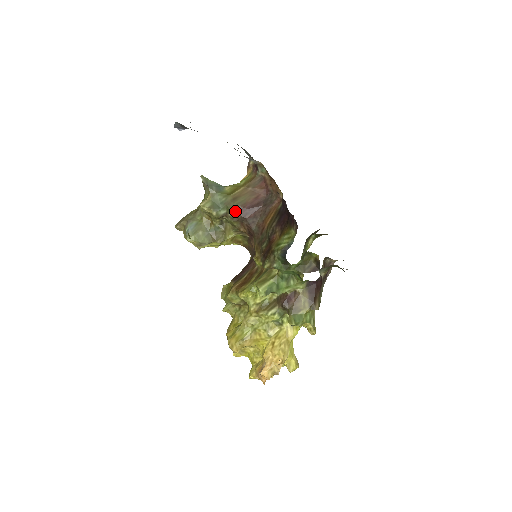
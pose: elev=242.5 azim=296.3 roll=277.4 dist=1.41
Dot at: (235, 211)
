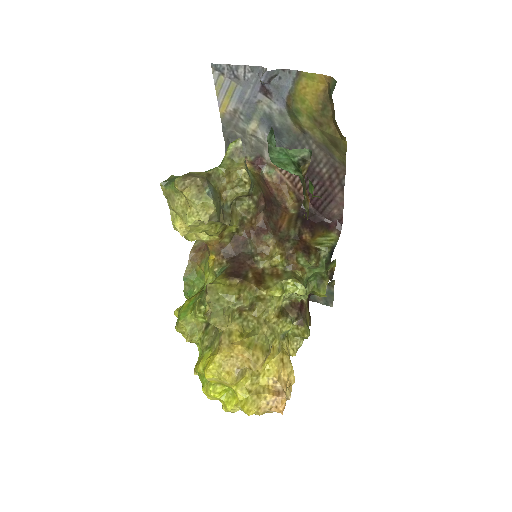
Dot at: (259, 196)
